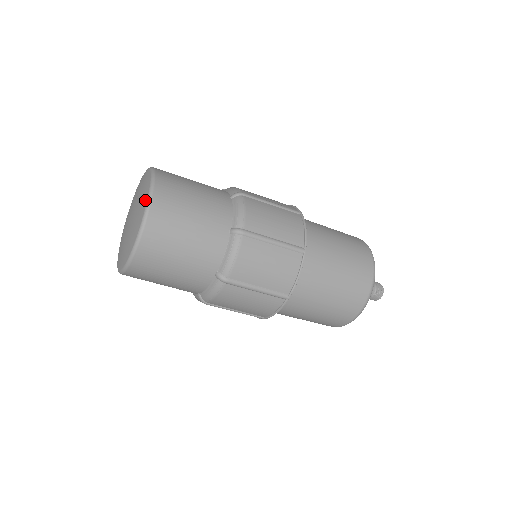
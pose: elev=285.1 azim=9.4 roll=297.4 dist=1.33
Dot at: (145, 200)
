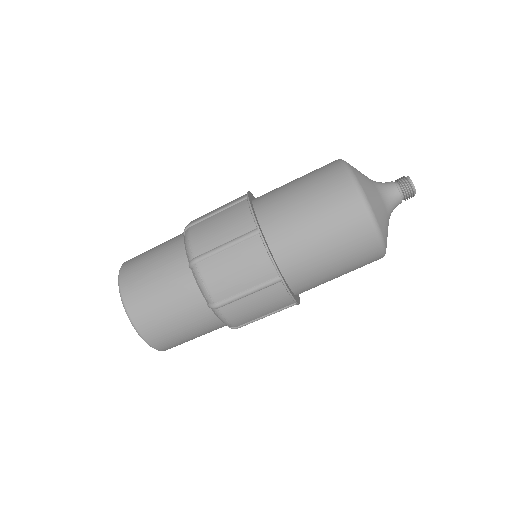
Dot at: occluded
